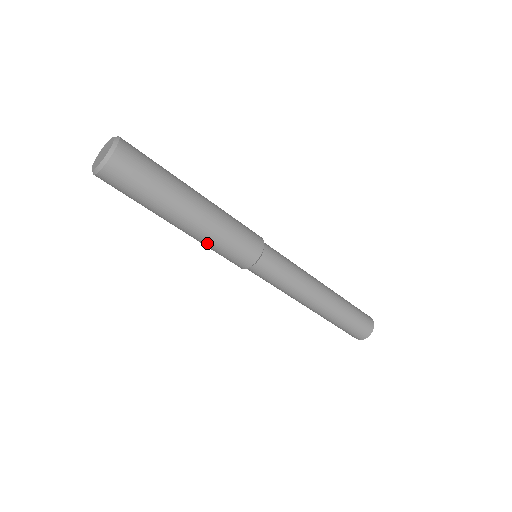
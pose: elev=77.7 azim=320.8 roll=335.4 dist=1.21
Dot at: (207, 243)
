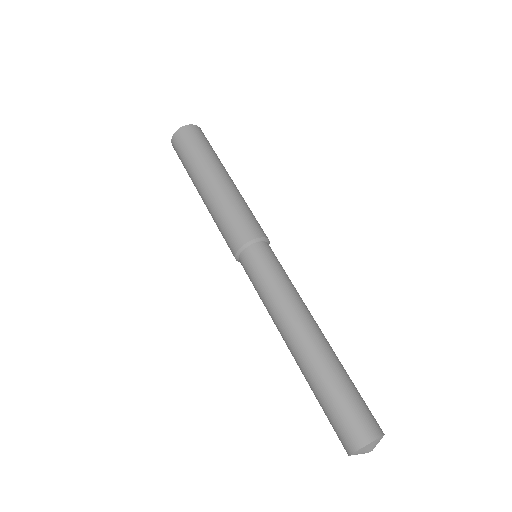
Dot at: (218, 208)
